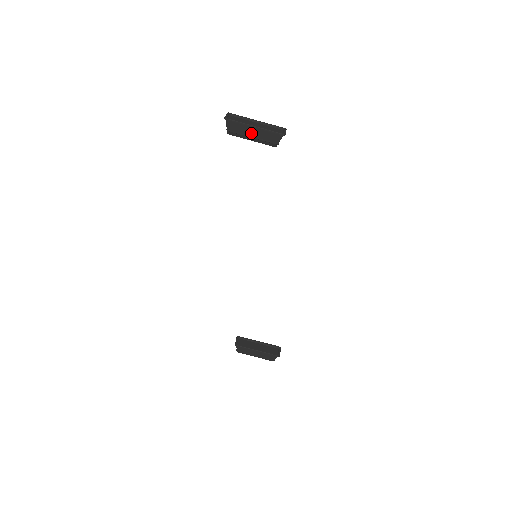
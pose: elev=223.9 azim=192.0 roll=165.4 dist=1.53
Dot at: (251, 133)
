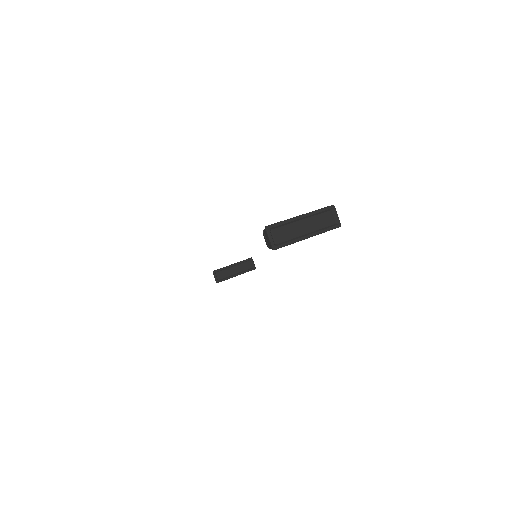
Dot at: occluded
